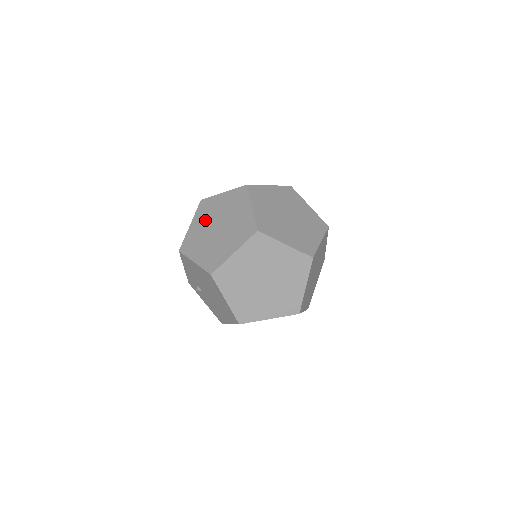
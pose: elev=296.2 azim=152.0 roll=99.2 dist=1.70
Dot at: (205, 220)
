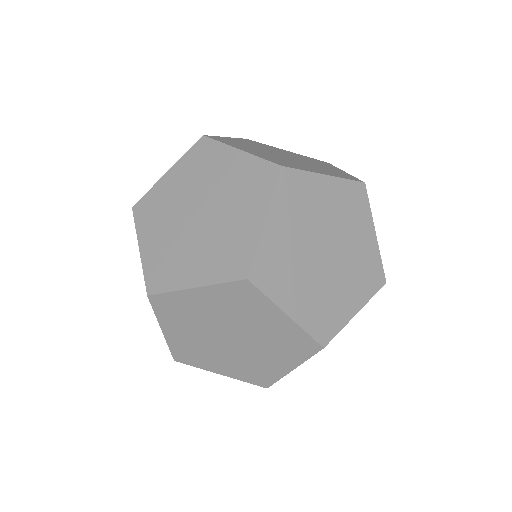
Dot at: occluded
